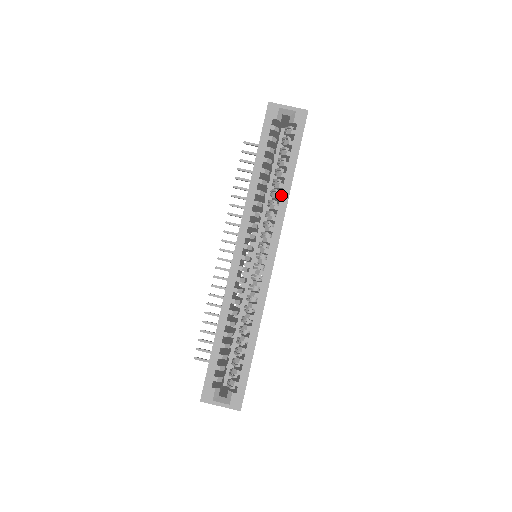
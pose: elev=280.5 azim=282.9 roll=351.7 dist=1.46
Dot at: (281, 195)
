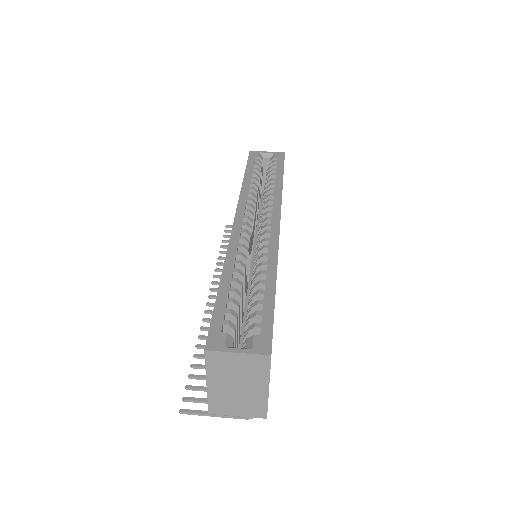
Dot at: (274, 188)
